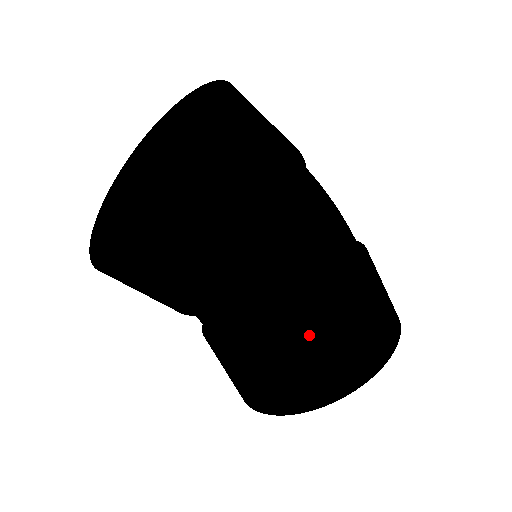
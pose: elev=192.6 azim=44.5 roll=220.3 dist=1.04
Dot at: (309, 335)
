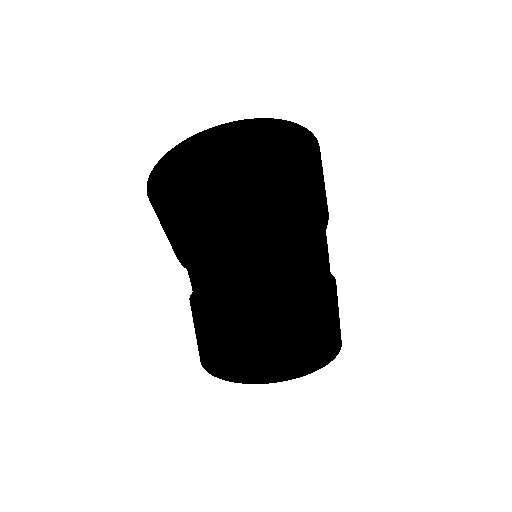
Dot at: (311, 314)
